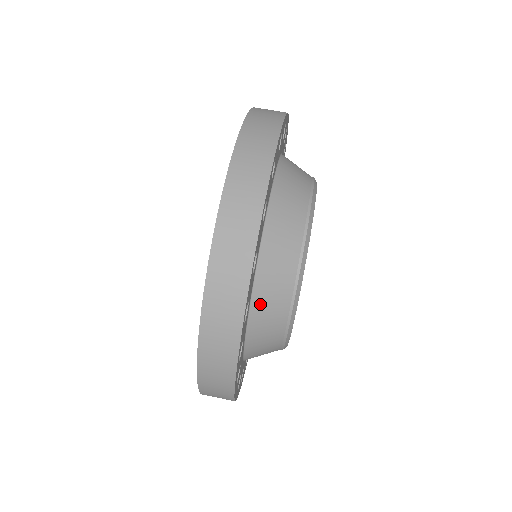
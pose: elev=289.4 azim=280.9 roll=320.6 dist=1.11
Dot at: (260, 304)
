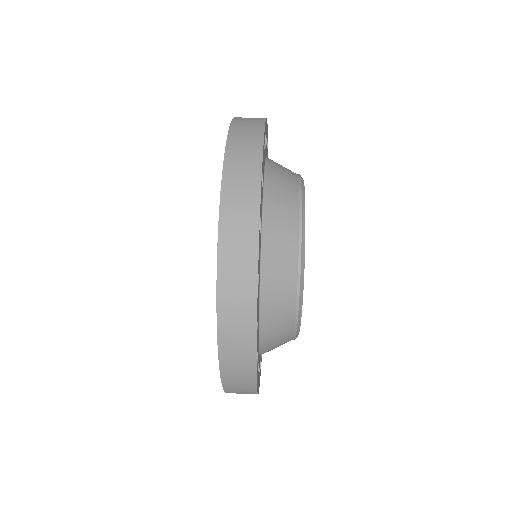
Dot at: (273, 179)
